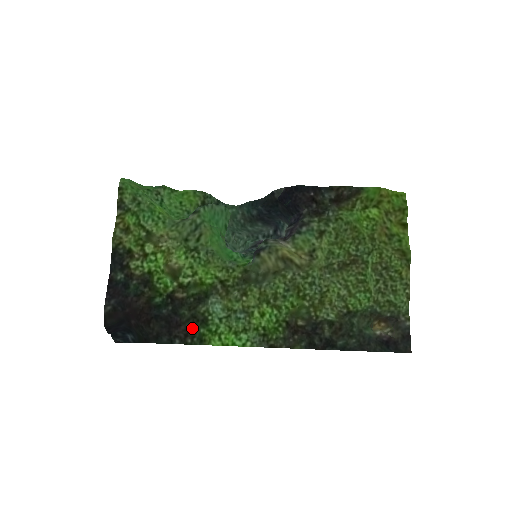
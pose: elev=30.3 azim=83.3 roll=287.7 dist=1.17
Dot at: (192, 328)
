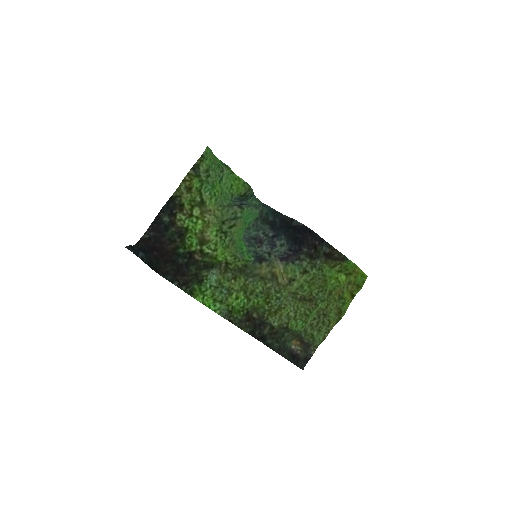
Dot at: (191, 281)
